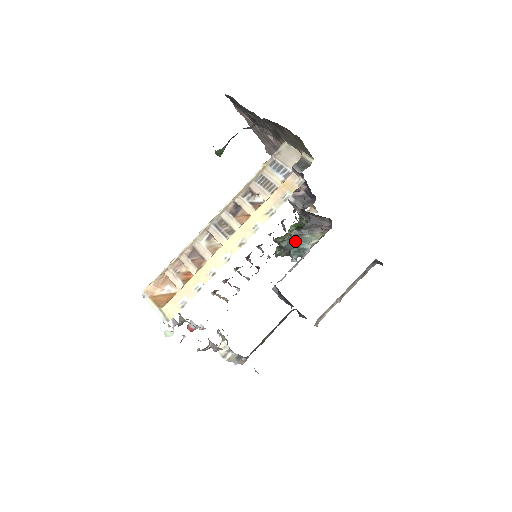
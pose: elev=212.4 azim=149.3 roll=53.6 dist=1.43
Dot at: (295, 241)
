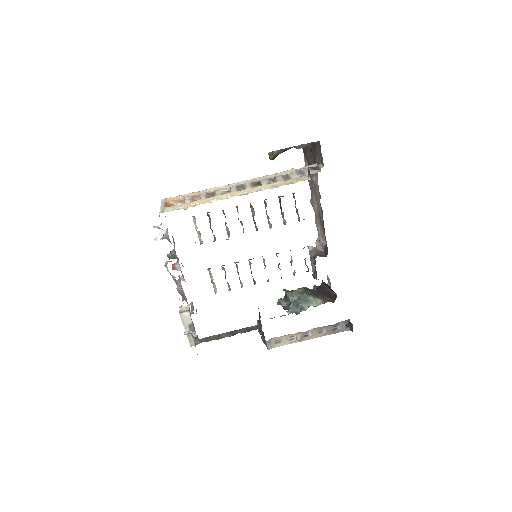
Dot at: (299, 297)
